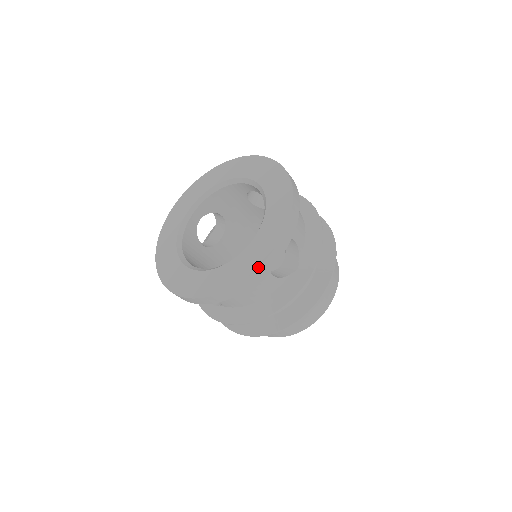
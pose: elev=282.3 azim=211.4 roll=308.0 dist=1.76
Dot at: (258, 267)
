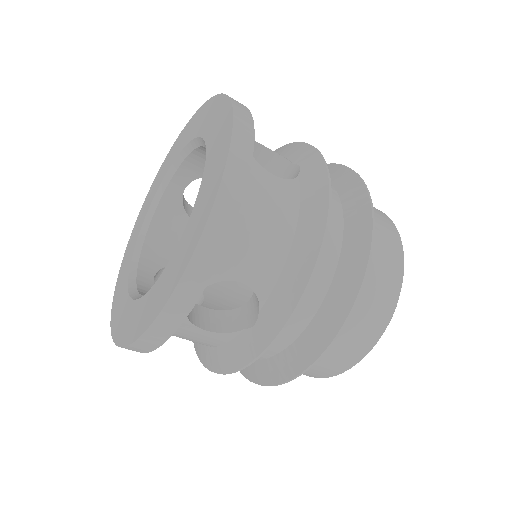
Dot at: (138, 337)
